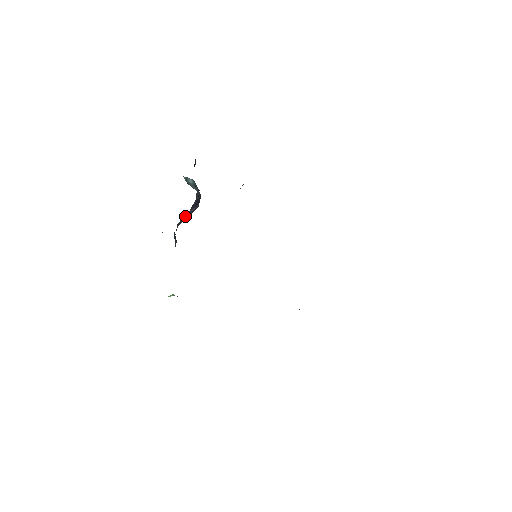
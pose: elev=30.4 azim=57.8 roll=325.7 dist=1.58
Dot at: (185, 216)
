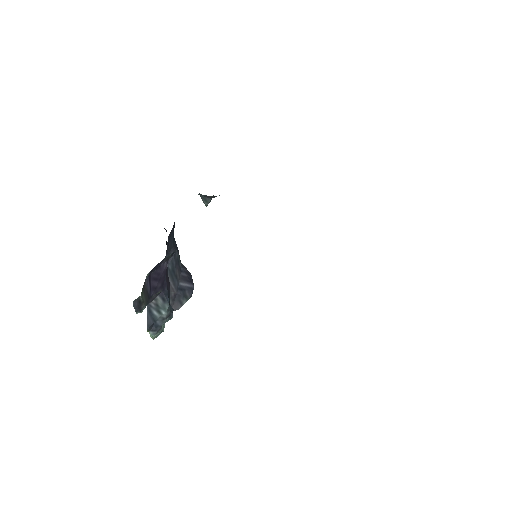
Dot at: (174, 282)
